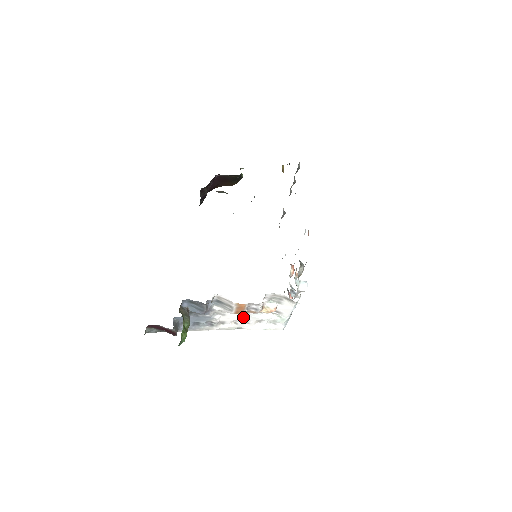
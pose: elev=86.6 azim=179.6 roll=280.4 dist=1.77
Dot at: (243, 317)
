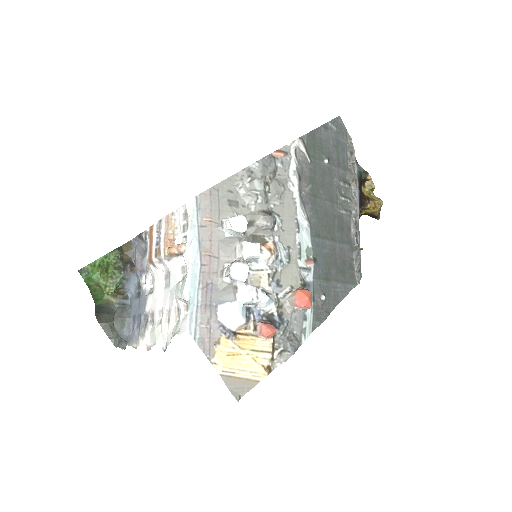
Dot at: (166, 297)
